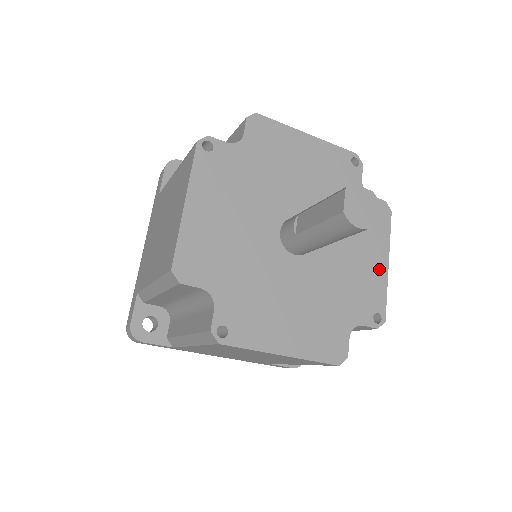
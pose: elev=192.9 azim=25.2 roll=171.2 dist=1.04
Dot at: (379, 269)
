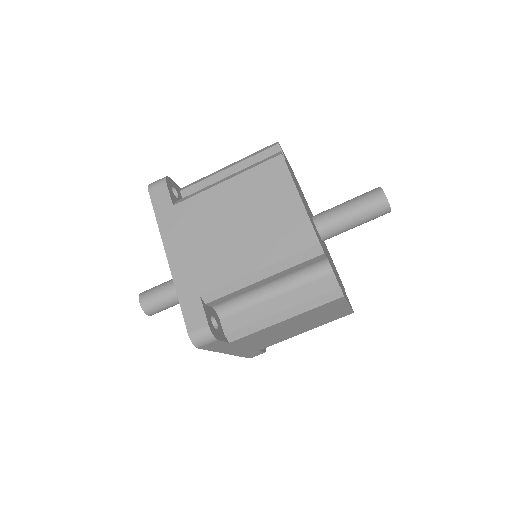
Dot at: (345, 295)
